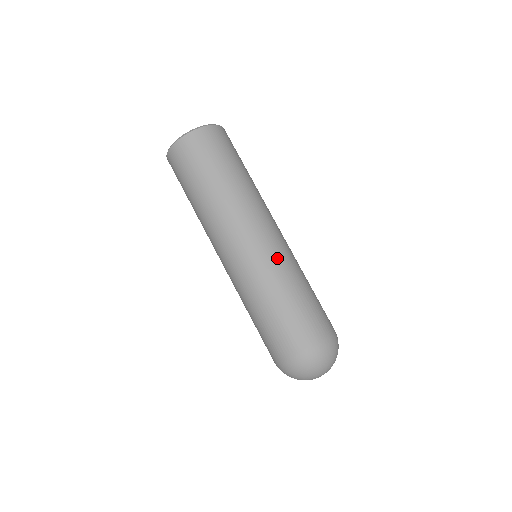
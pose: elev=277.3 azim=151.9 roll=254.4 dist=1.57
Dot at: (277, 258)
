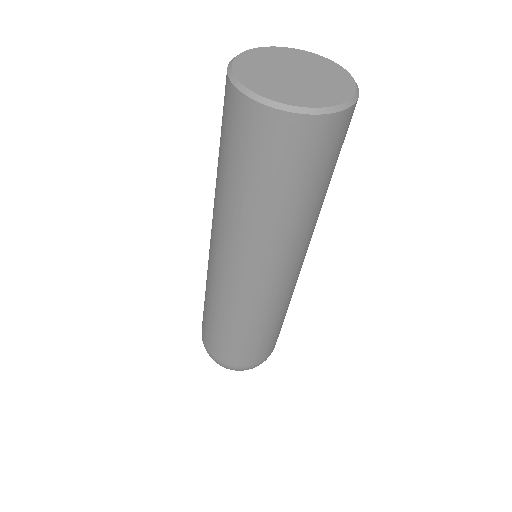
Dot at: occluded
